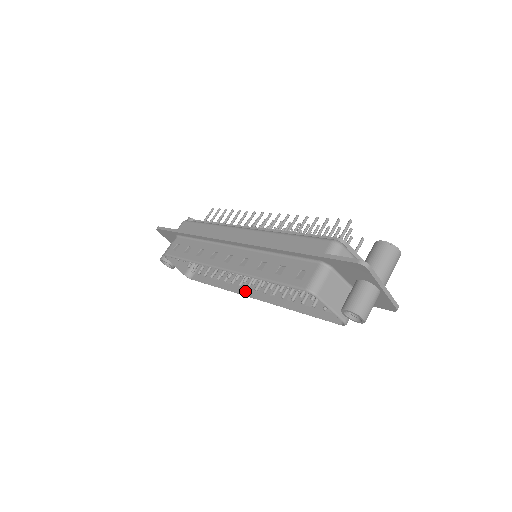
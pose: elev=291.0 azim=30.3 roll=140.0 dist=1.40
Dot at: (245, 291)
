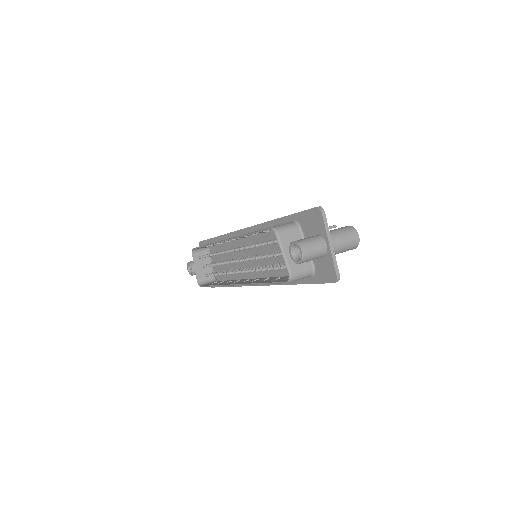
Dot at: (233, 283)
